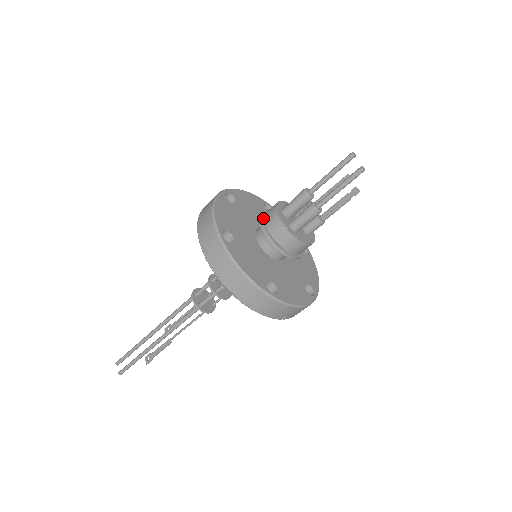
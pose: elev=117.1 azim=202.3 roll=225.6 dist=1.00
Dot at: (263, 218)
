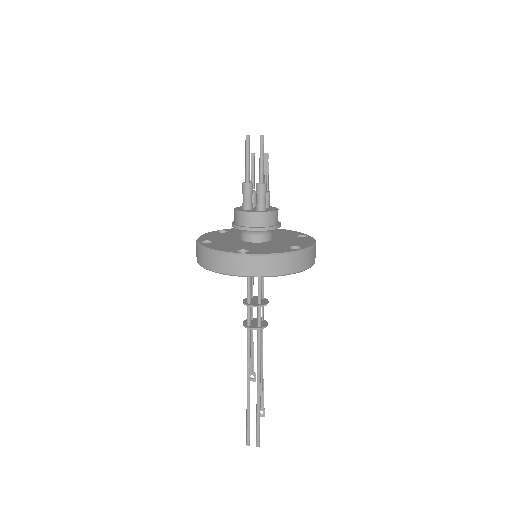
Dot at: (240, 226)
